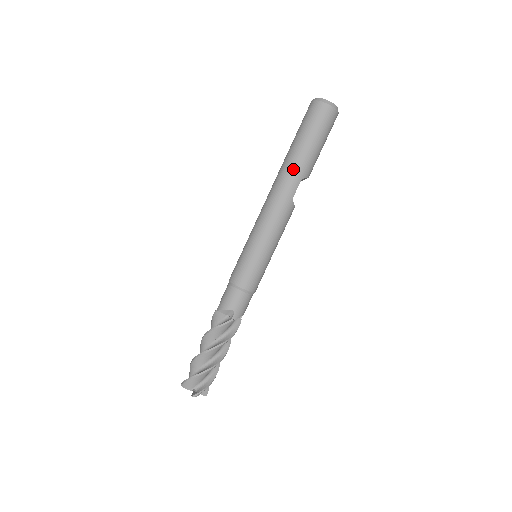
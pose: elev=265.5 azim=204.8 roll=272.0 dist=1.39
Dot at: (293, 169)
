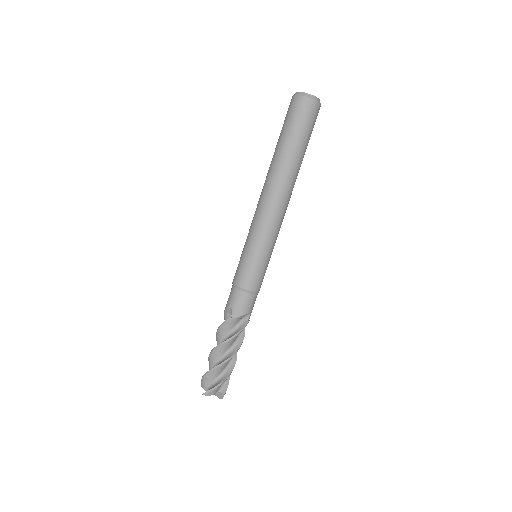
Dot at: (294, 171)
